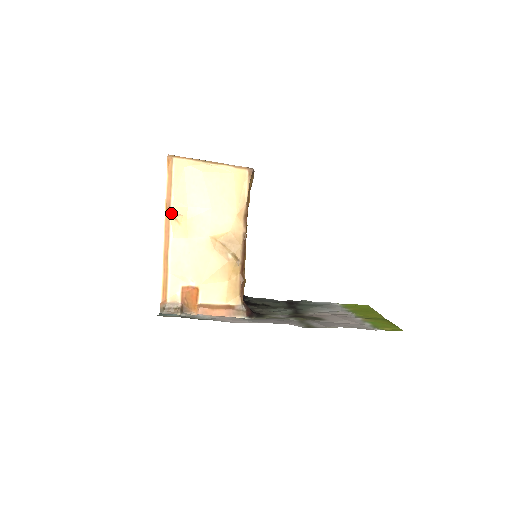
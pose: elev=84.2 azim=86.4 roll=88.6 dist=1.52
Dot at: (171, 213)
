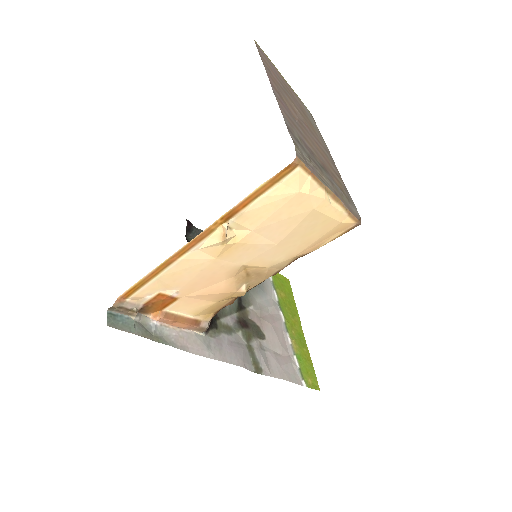
Dot at: (225, 230)
